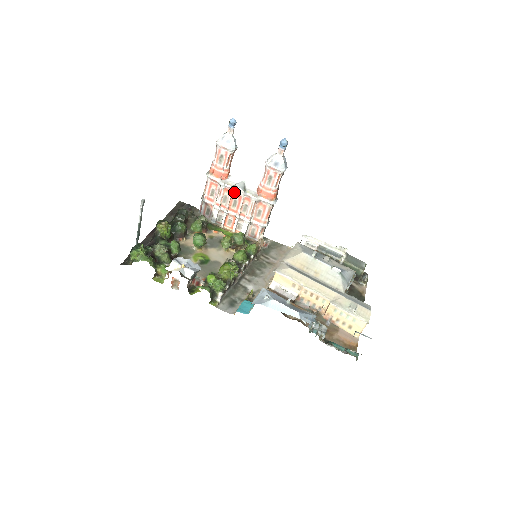
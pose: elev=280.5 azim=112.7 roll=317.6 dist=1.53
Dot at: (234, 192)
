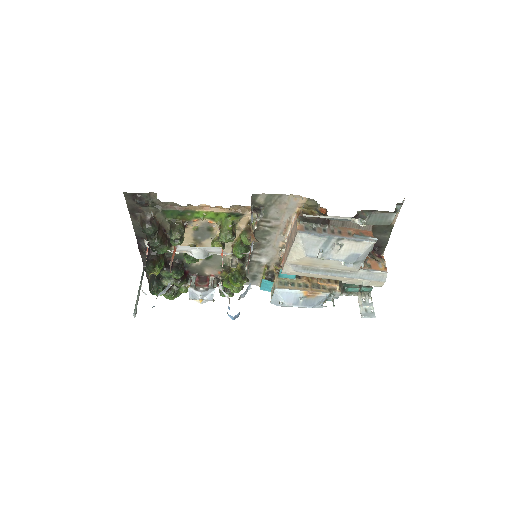
Dot at: occluded
